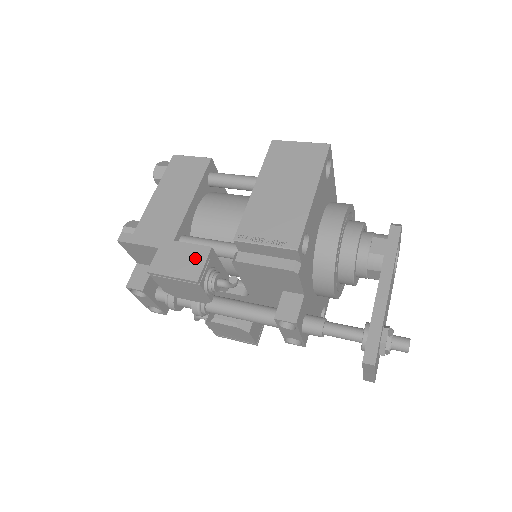
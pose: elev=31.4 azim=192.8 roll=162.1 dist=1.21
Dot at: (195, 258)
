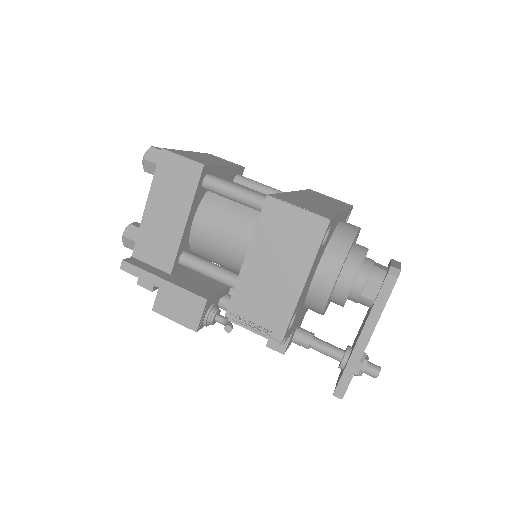
Dot at: (193, 308)
